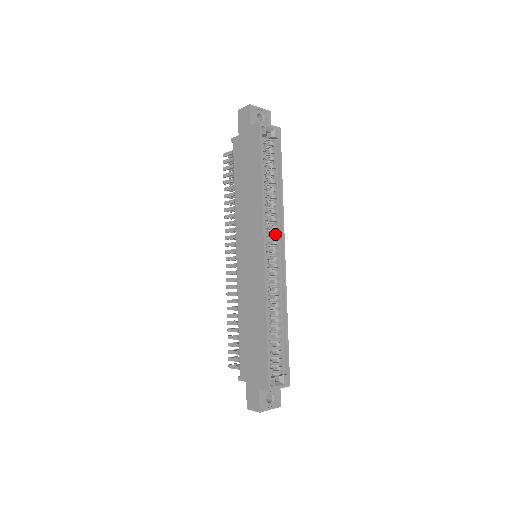
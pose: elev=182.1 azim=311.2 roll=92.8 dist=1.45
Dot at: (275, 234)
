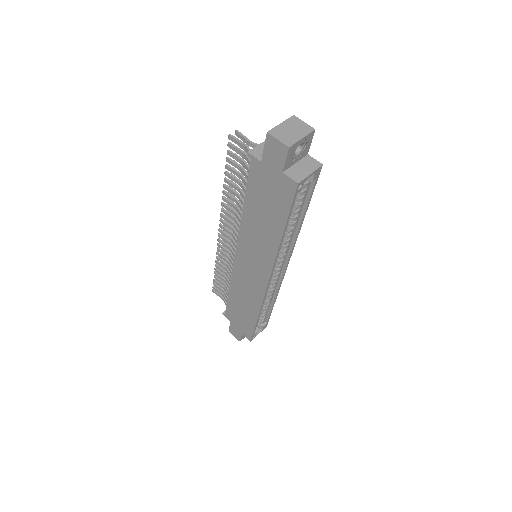
Dot at: (282, 257)
